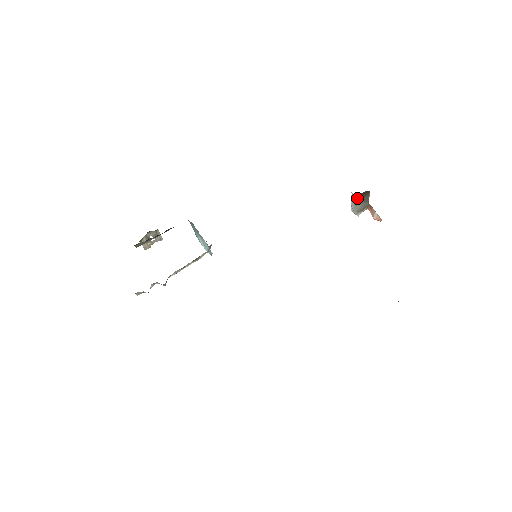
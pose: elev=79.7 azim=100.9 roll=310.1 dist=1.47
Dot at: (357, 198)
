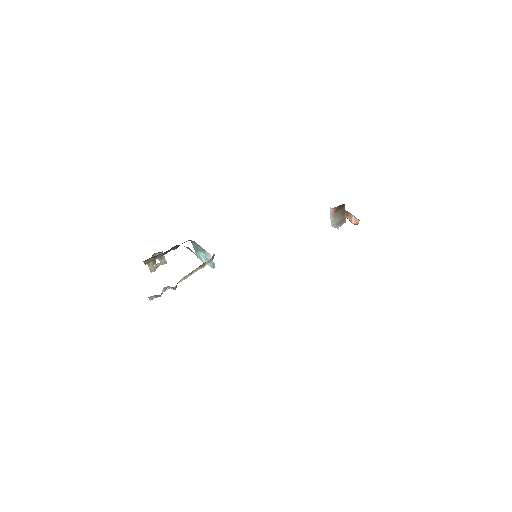
Dot at: (335, 211)
